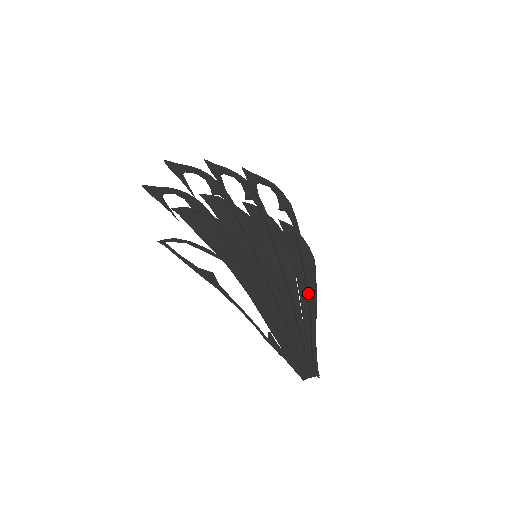
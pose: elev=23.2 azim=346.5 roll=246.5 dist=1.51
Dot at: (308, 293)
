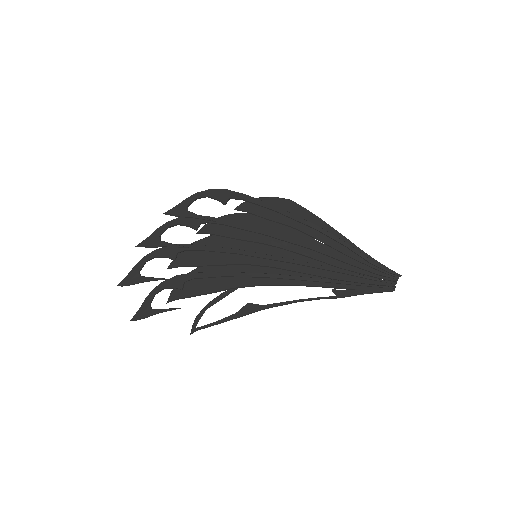
Dot at: (320, 232)
